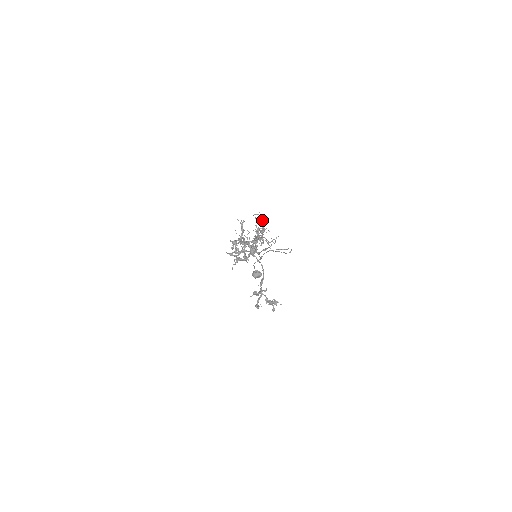
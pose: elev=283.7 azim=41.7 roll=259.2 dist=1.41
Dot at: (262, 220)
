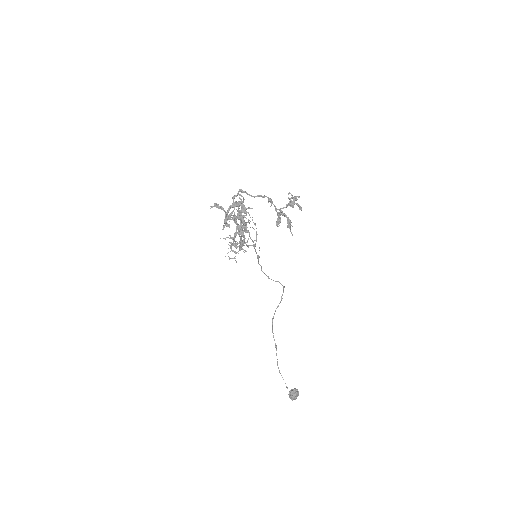
Dot at: occluded
